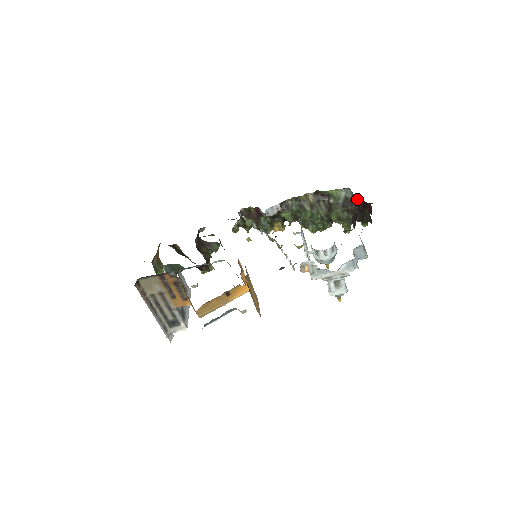
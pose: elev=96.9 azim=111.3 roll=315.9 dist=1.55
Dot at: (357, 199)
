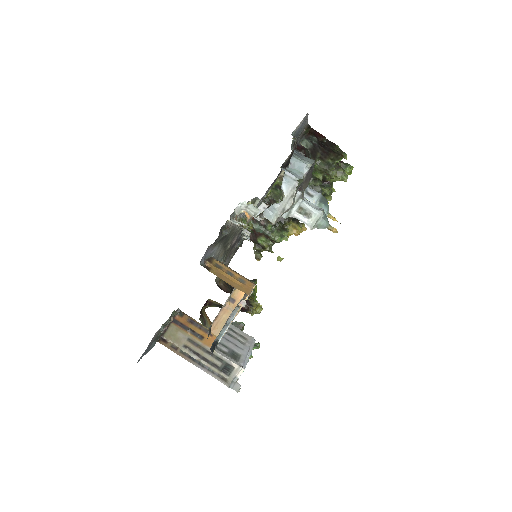
Dot at: (313, 140)
